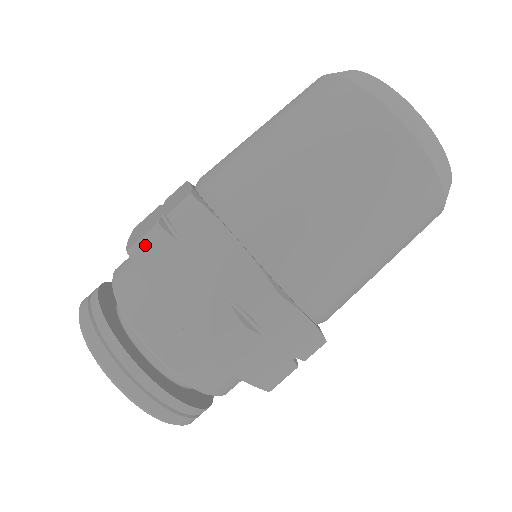
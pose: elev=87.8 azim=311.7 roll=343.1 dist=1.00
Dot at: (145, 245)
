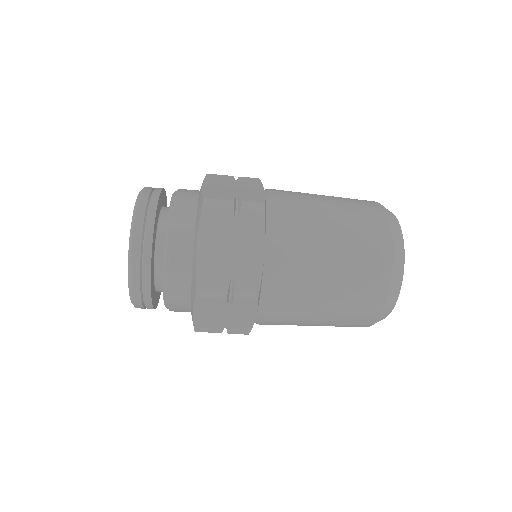
Dot at: (217, 206)
